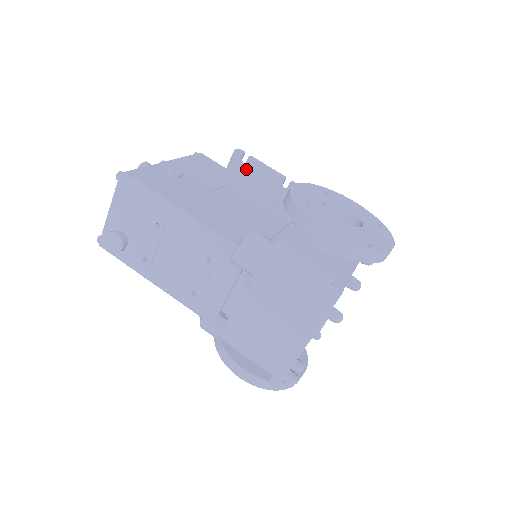
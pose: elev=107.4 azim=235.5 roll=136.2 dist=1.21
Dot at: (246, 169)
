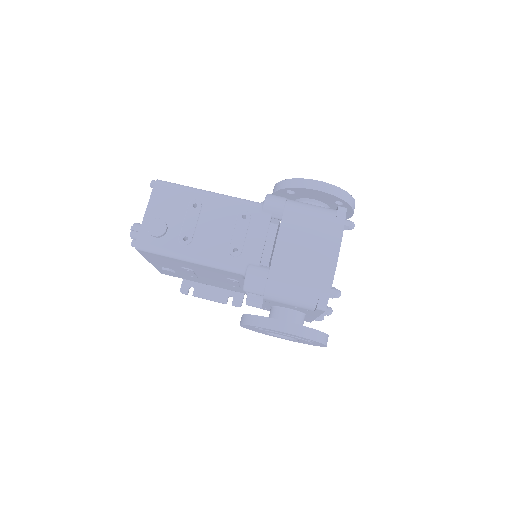
Dot at: occluded
